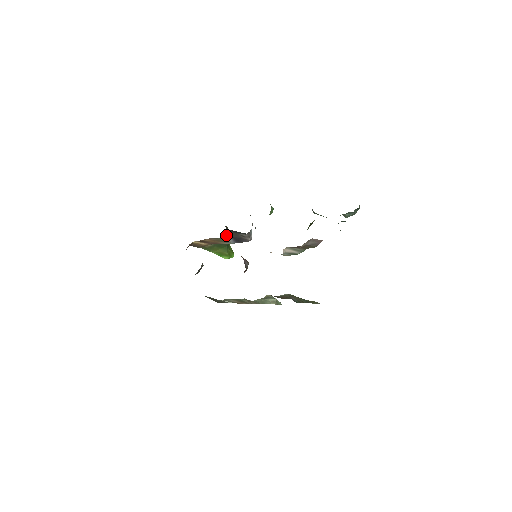
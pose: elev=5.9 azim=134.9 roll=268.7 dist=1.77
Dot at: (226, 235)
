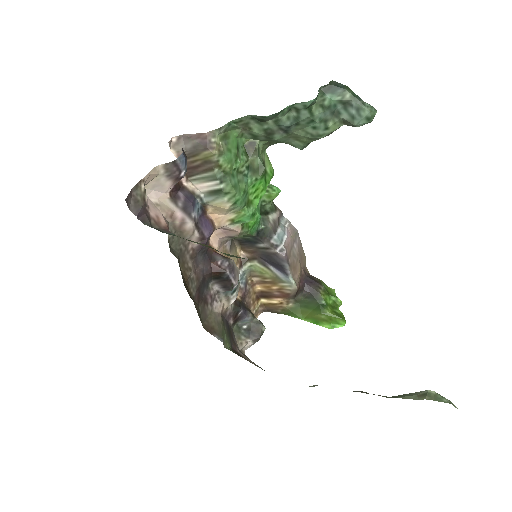
Dot at: (250, 257)
